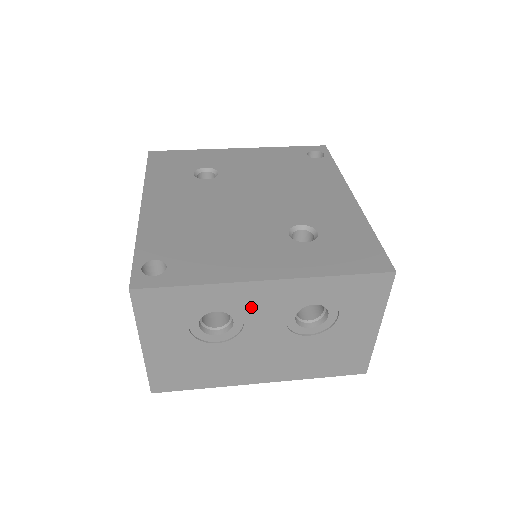
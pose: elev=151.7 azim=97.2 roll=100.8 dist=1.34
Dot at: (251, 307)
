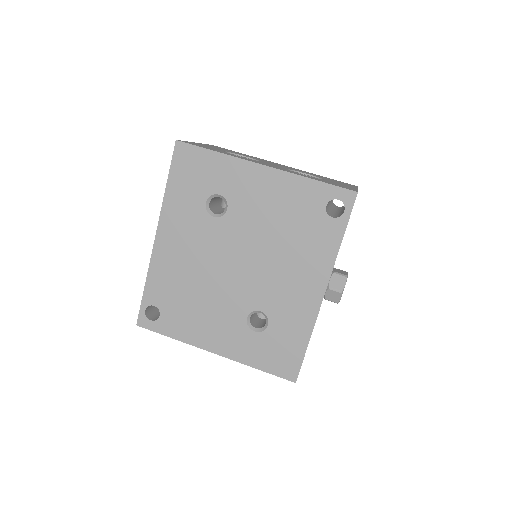
Dot at: occluded
